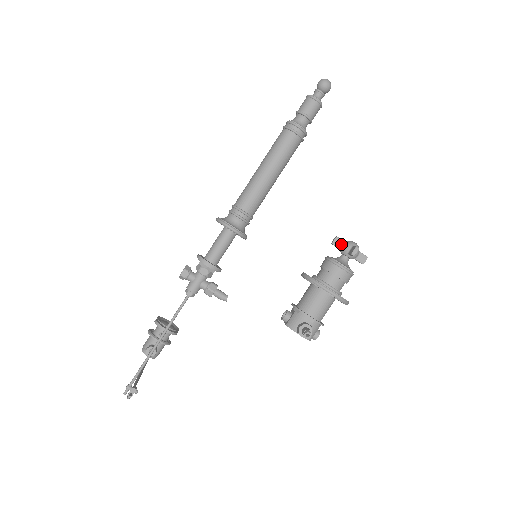
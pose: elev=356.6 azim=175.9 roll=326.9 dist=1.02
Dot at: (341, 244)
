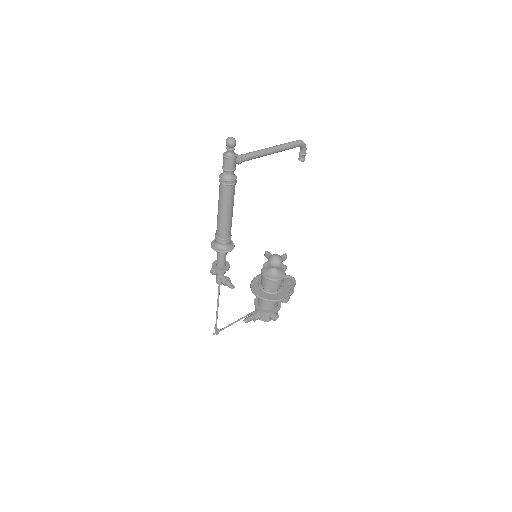
Dot at: (268, 257)
